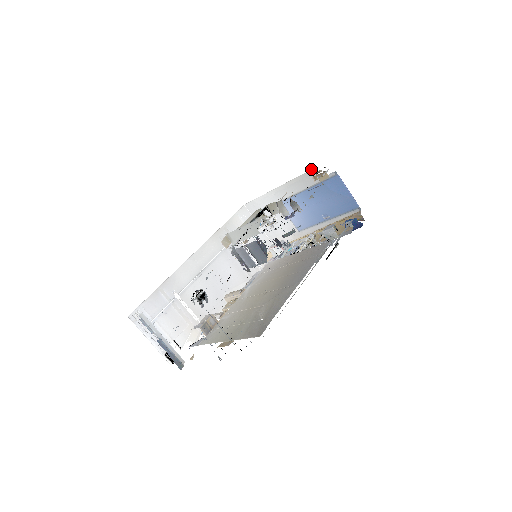
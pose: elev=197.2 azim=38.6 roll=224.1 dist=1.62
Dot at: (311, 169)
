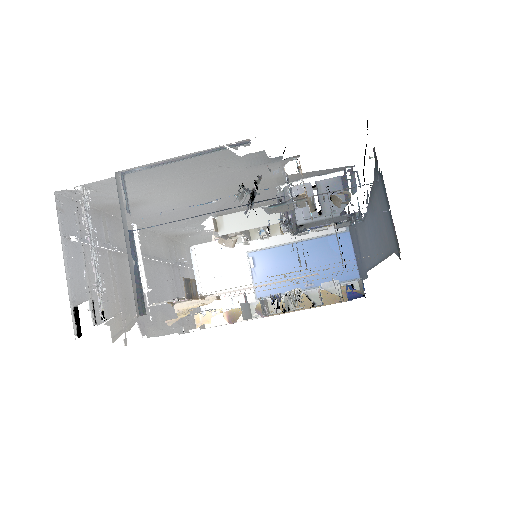
Dot at: occluded
